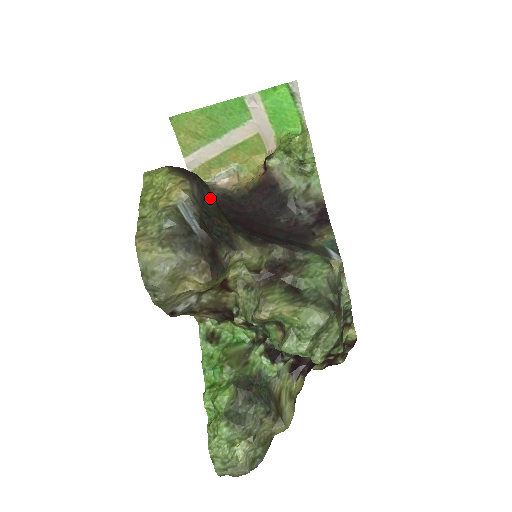
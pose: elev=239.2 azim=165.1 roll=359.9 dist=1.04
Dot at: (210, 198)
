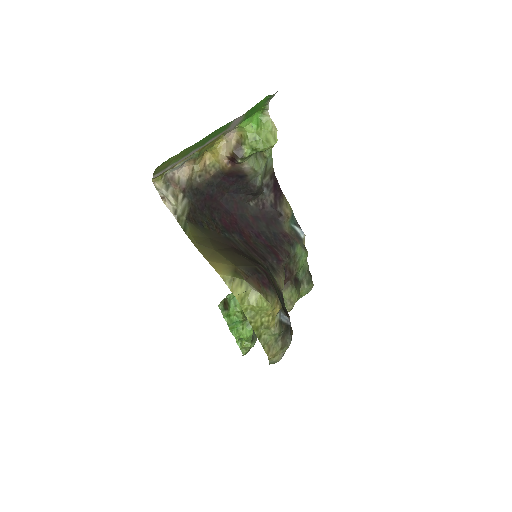
Dot at: occluded
